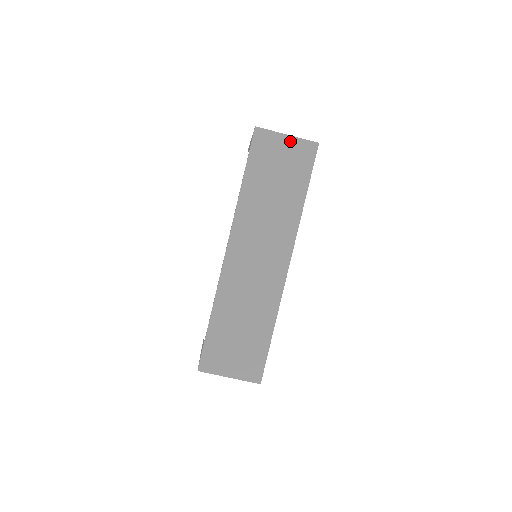
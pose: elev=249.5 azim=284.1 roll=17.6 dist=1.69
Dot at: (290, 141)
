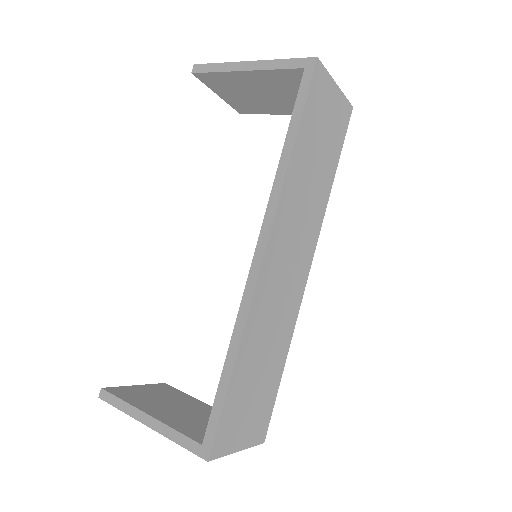
Dot at: (337, 95)
